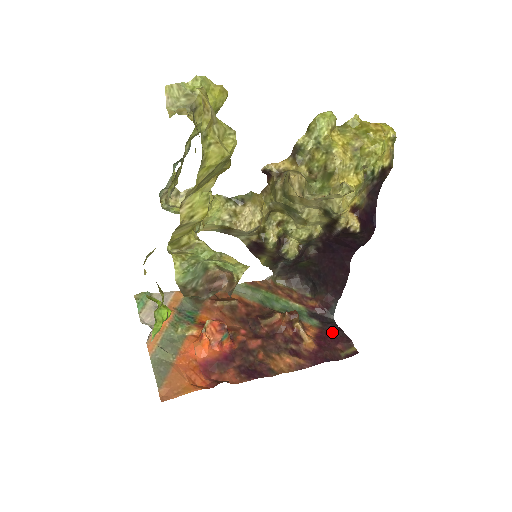
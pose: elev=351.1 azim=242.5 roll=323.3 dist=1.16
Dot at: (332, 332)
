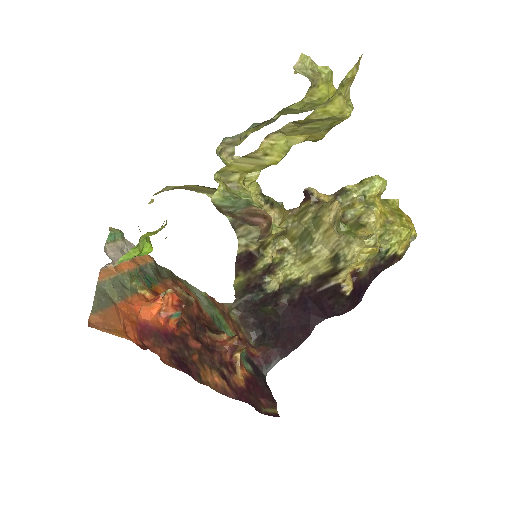
Dot at: (261, 385)
